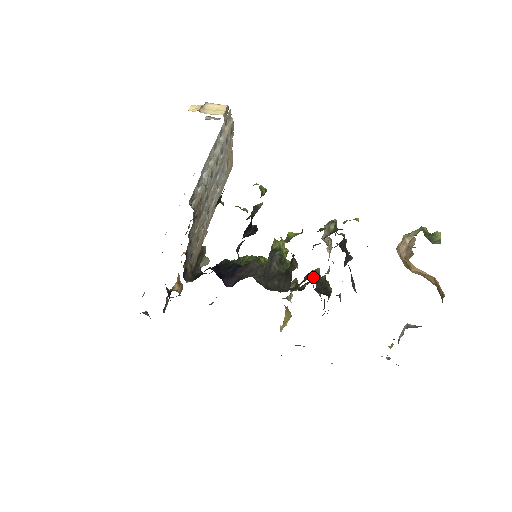
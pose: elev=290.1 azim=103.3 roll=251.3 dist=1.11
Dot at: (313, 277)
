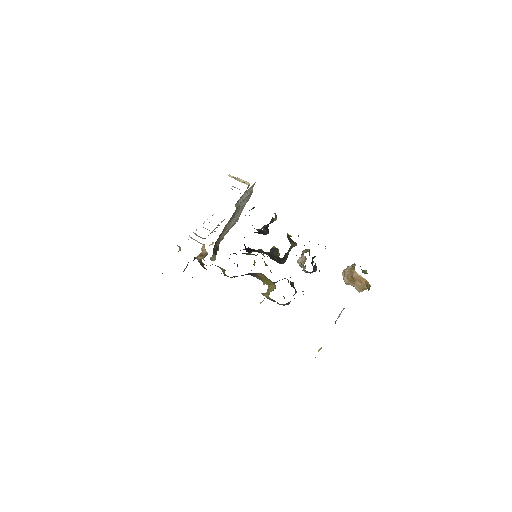
Dot at: occluded
